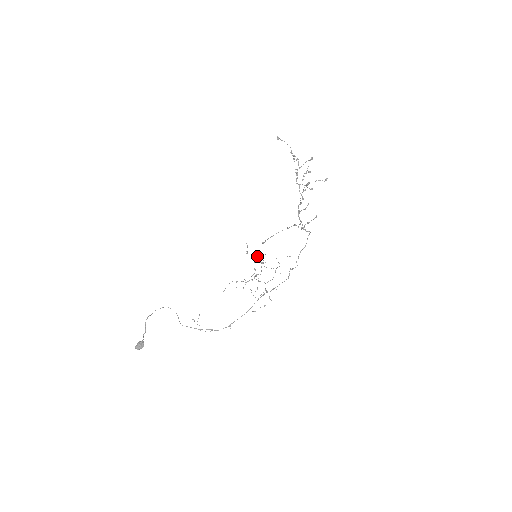
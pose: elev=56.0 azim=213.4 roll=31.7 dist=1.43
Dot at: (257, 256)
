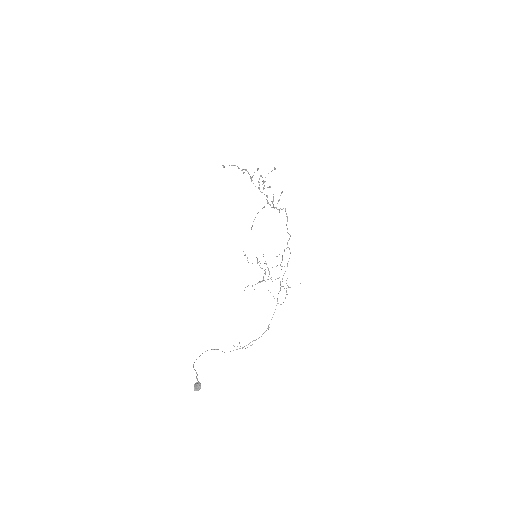
Dot at: occluded
